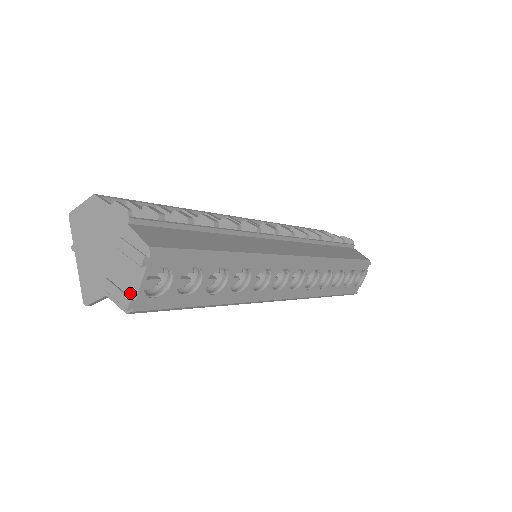
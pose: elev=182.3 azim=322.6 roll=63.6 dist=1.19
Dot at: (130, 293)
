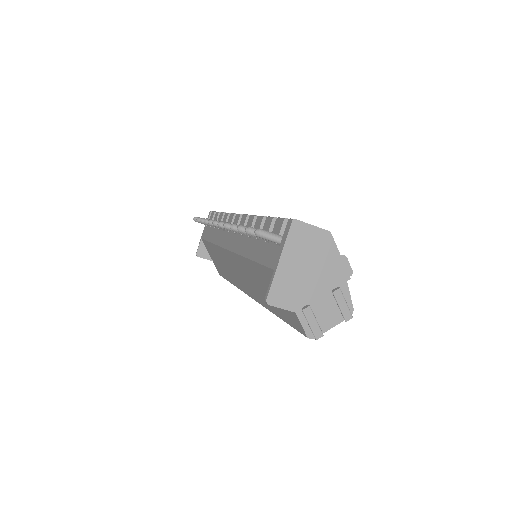
Dot at: (320, 327)
